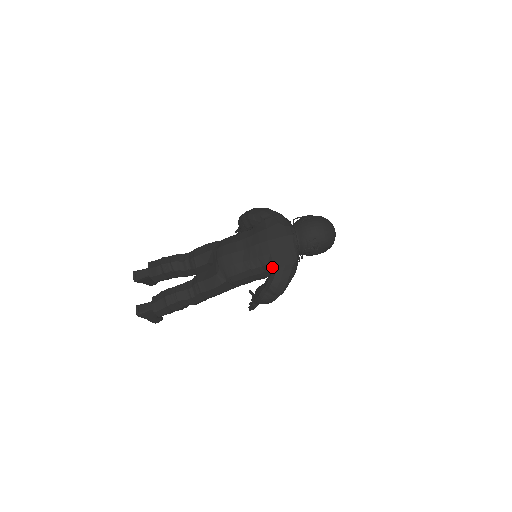
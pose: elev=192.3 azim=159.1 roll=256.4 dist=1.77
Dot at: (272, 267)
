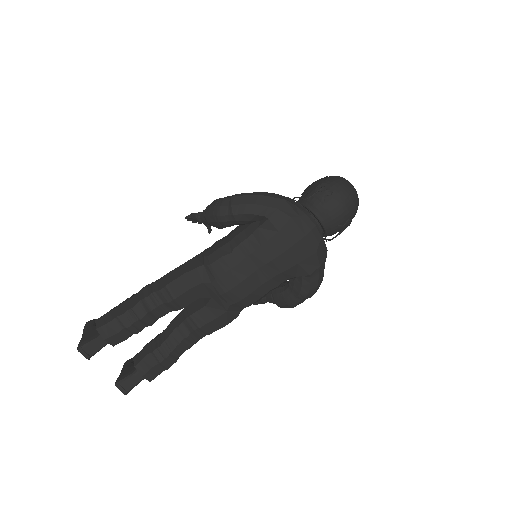
Dot at: (304, 276)
